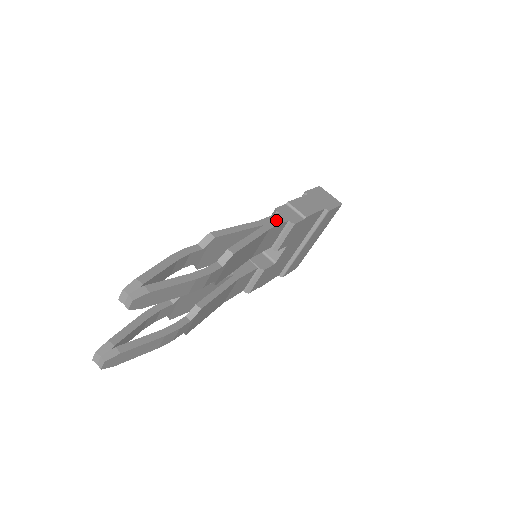
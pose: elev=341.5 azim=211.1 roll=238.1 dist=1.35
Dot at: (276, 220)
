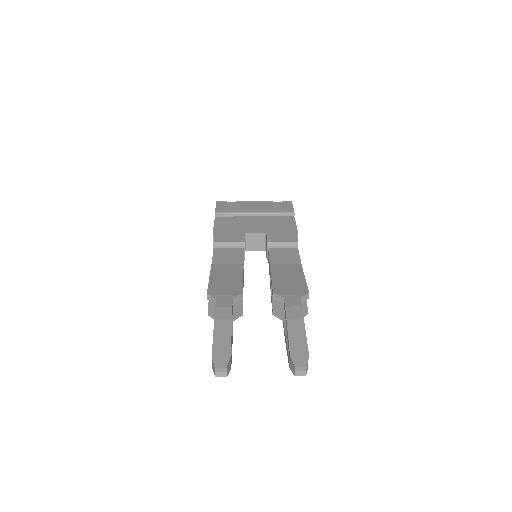
Dot at: occluded
